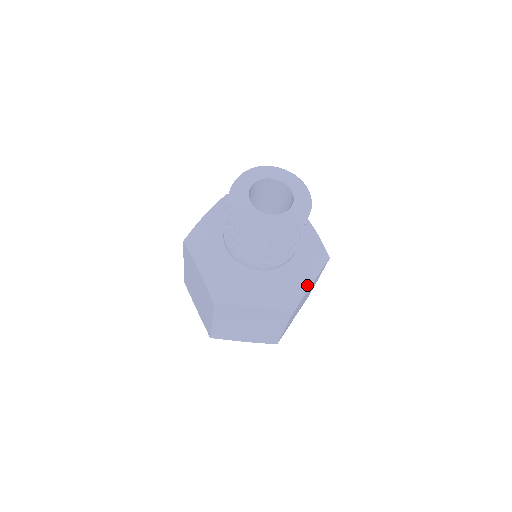
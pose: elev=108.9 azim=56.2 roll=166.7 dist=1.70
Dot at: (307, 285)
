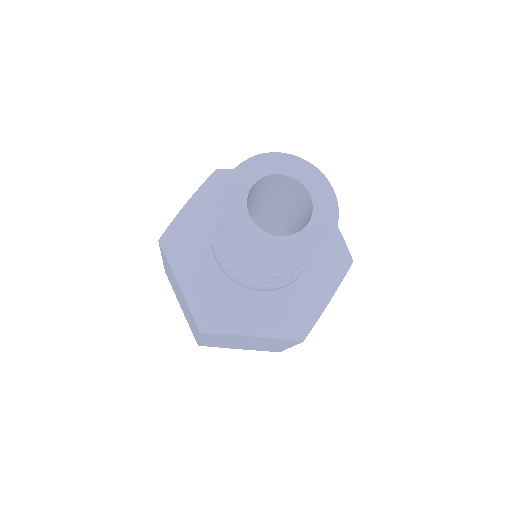
Dot at: (323, 304)
